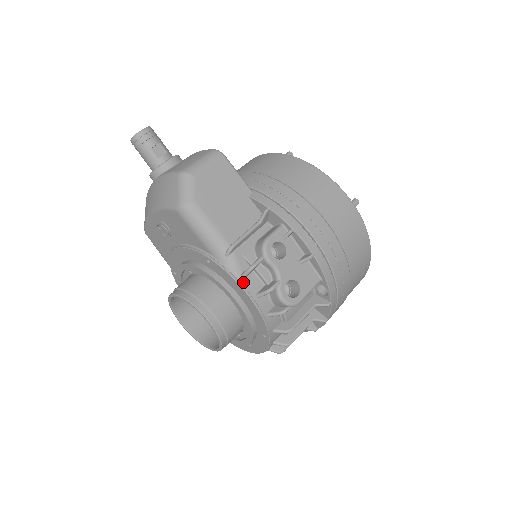
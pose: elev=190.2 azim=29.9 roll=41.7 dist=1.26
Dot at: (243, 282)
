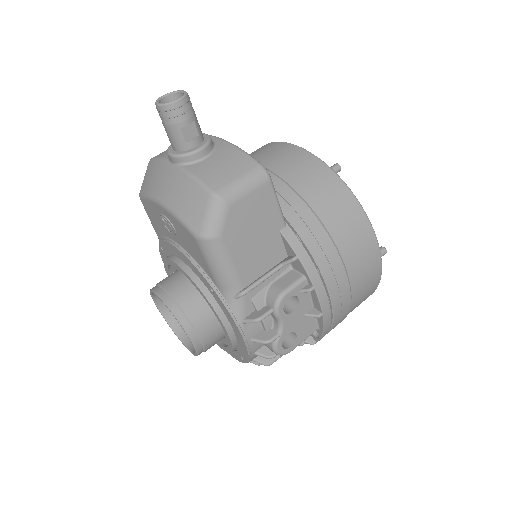
Dot at: (243, 327)
